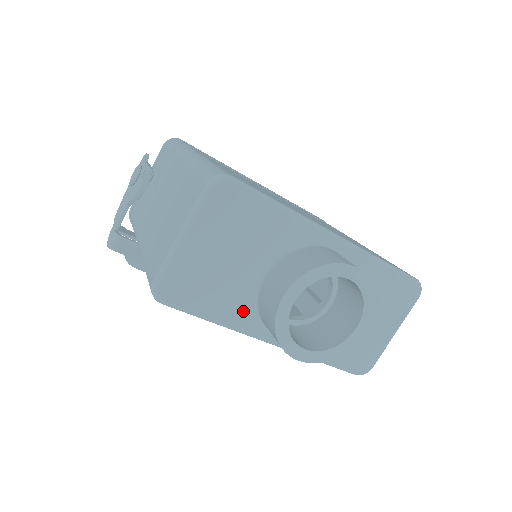
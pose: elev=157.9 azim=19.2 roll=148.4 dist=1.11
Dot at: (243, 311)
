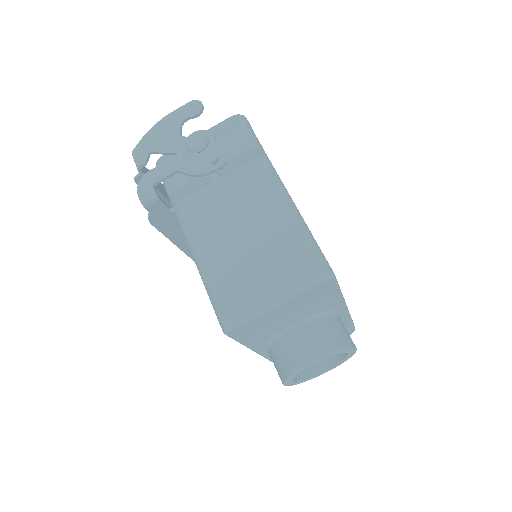
Dot at: (264, 340)
